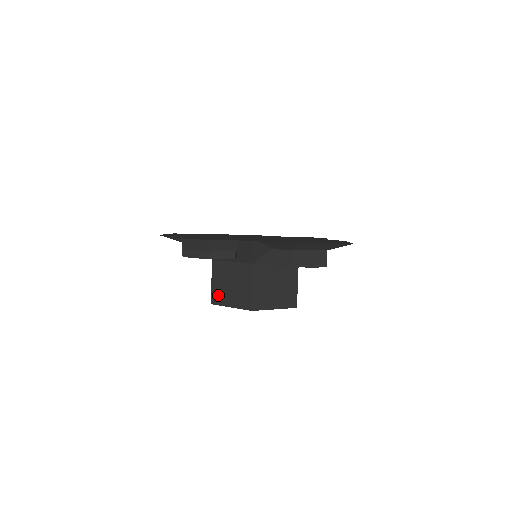
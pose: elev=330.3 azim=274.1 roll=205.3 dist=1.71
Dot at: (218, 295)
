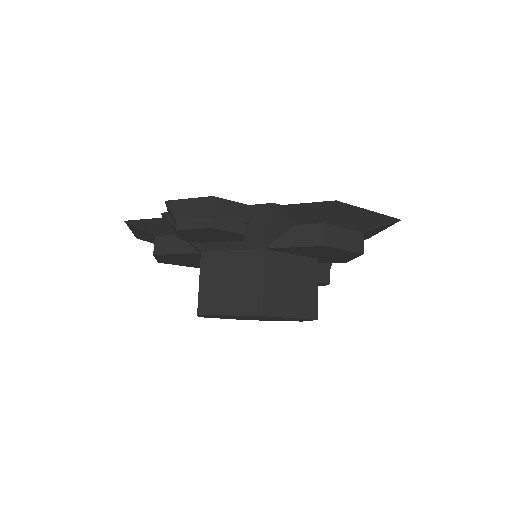
Dot at: (209, 300)
